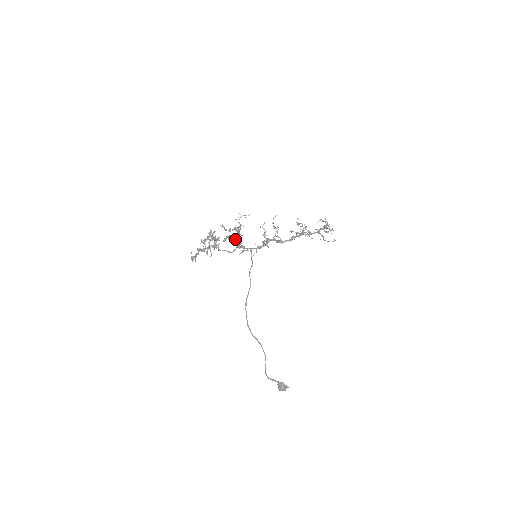
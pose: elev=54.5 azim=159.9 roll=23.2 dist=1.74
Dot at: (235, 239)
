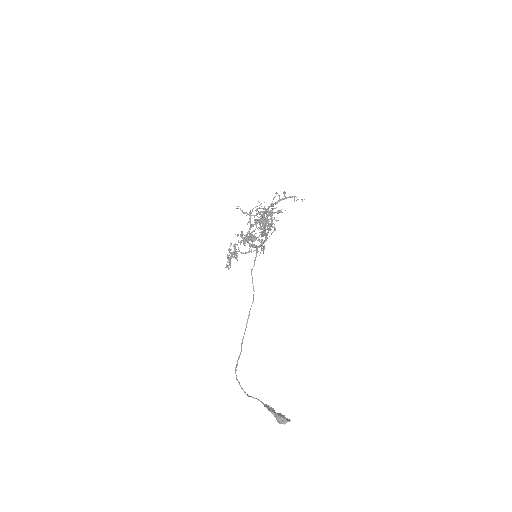
Dot at: (247, 239)
